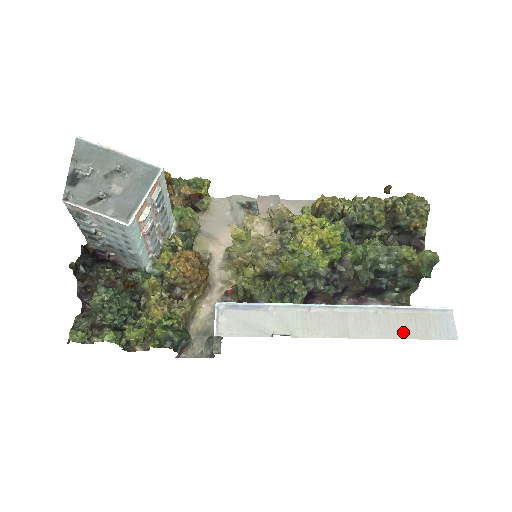
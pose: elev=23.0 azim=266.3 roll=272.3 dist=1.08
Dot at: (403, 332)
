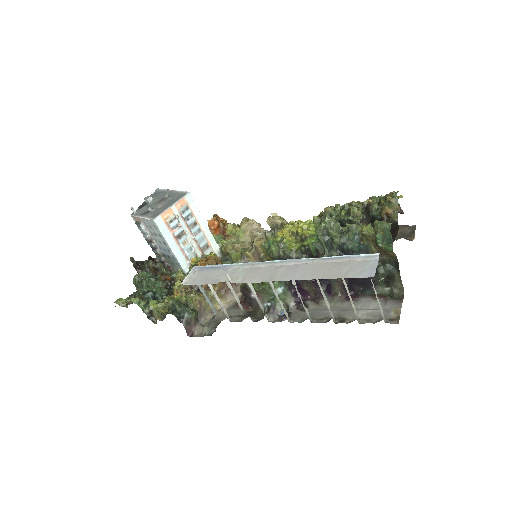
Dot at: (323, 274)
